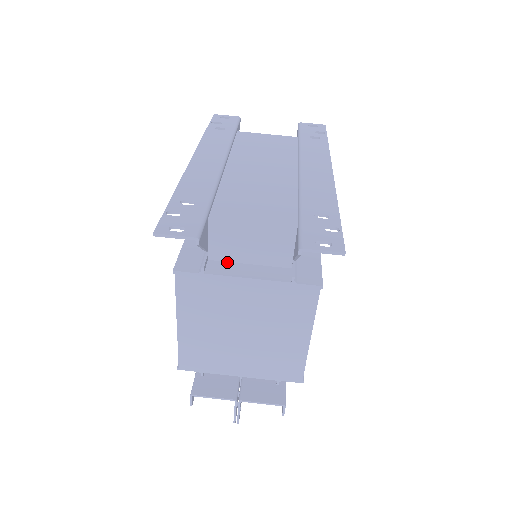
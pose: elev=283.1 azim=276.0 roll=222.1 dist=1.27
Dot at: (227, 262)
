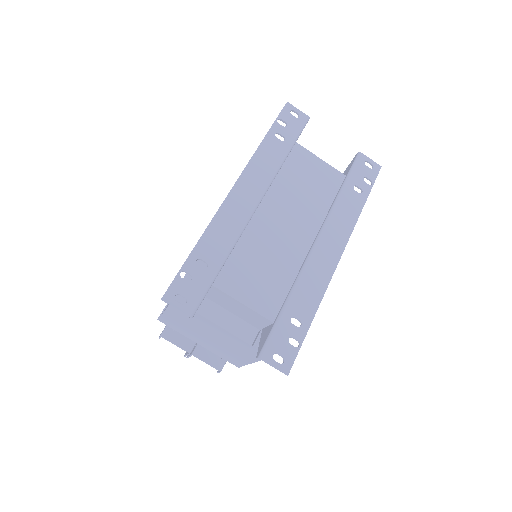
Dot at: (216, 304)
